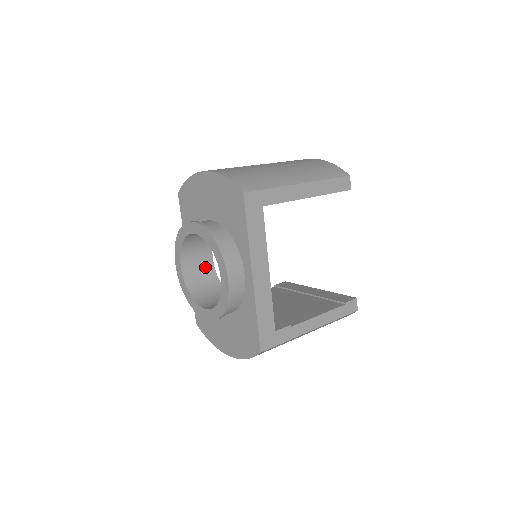
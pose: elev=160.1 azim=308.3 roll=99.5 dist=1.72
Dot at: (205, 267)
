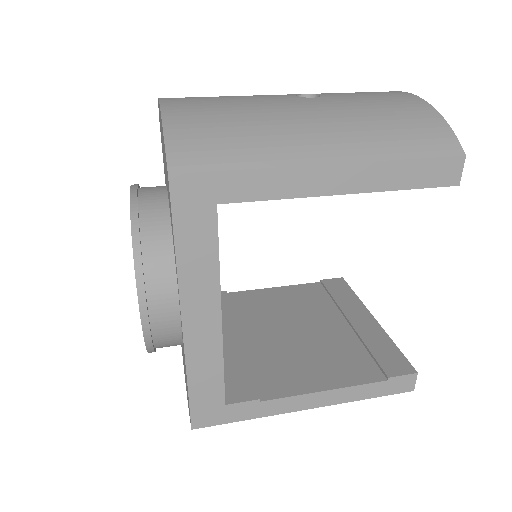
Dot at: occluded
